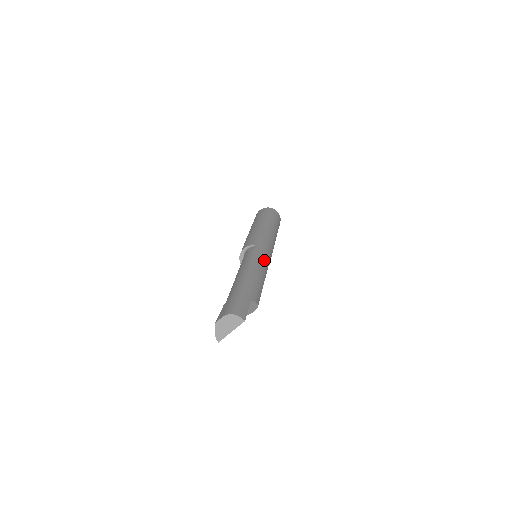
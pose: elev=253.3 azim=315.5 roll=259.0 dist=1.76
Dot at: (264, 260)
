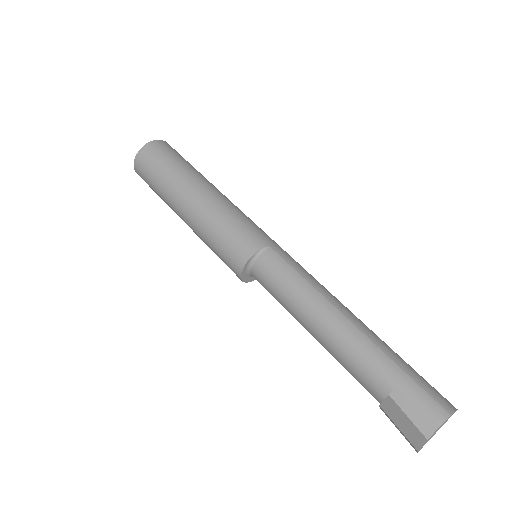
Dot at: occluded
